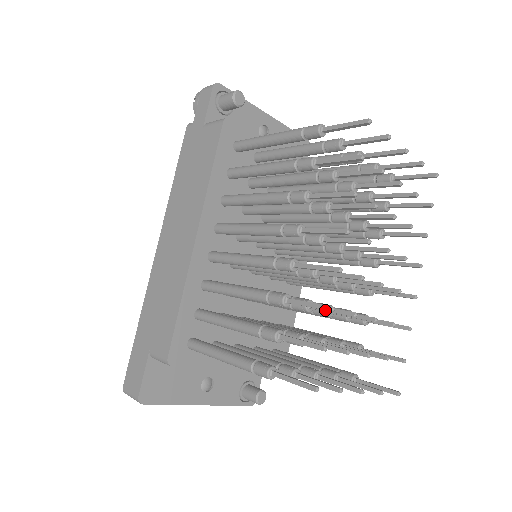
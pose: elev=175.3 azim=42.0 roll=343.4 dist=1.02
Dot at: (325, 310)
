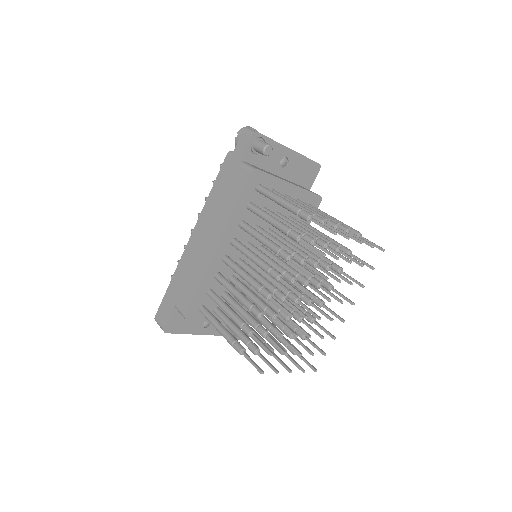
Dot at: (282, 325)
